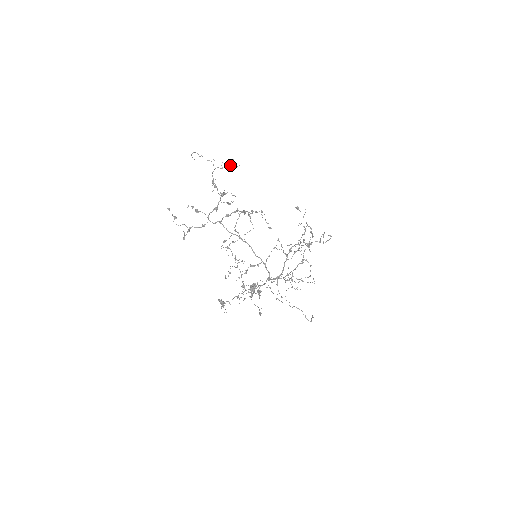
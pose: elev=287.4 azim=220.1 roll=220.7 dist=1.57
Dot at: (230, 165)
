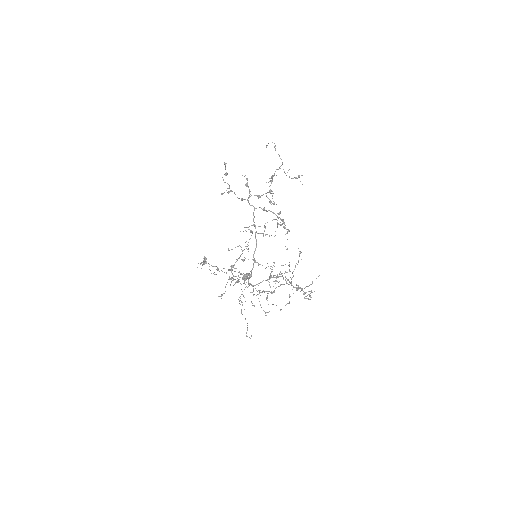
Dot at: (296, 177)
